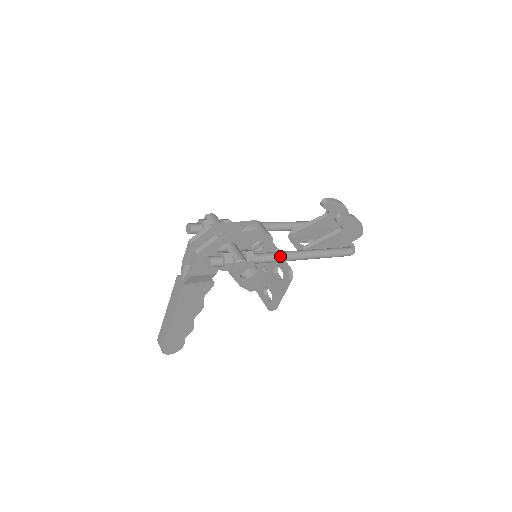
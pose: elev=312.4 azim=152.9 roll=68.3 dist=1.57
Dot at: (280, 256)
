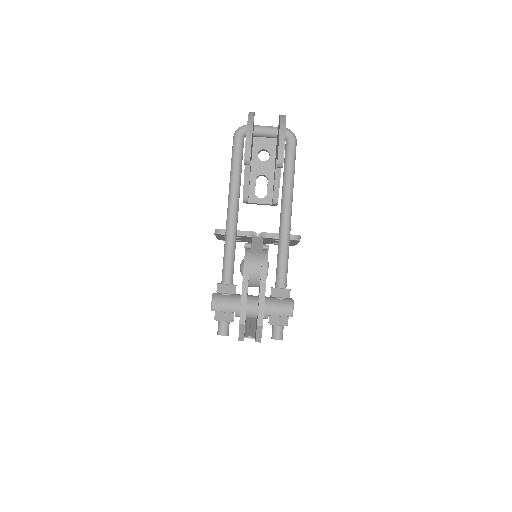
Dot at: (287, 252)
